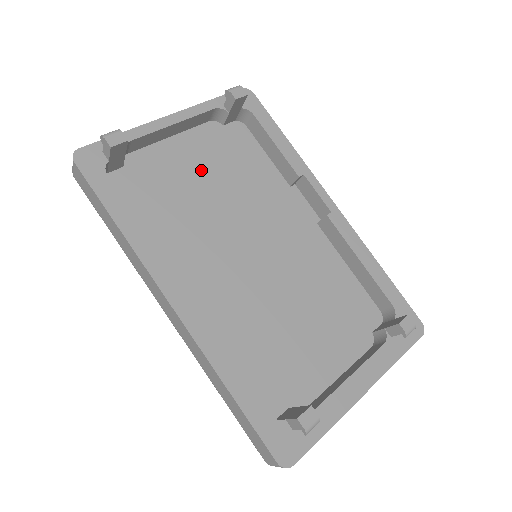
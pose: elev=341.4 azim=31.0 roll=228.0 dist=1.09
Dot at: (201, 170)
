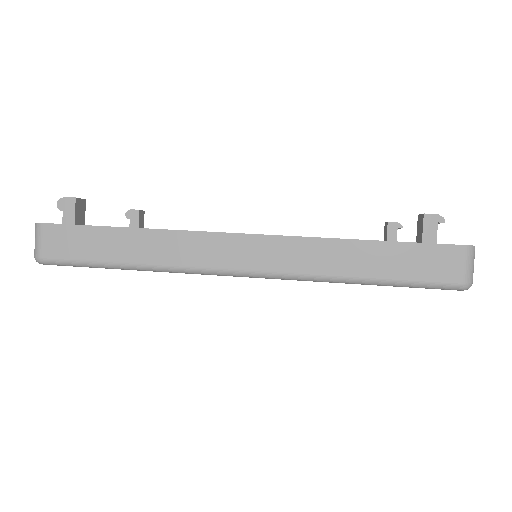
Dot at: occluded
